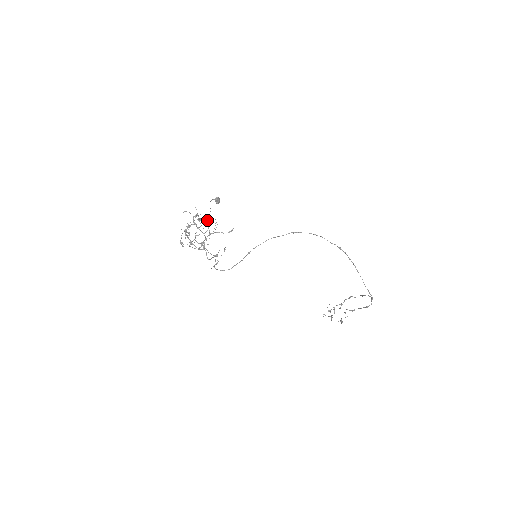
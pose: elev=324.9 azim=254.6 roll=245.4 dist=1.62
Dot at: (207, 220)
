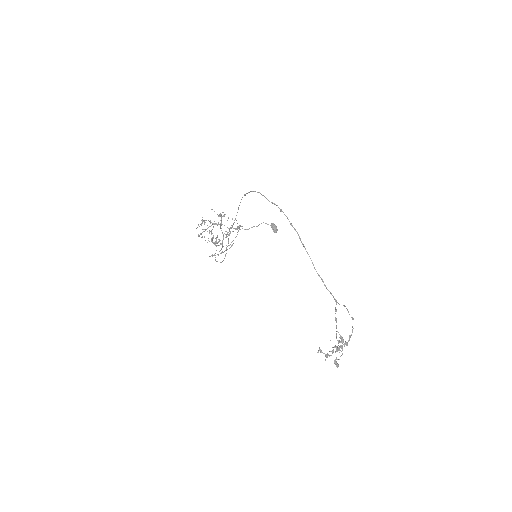
Dot at: (237, 226)
